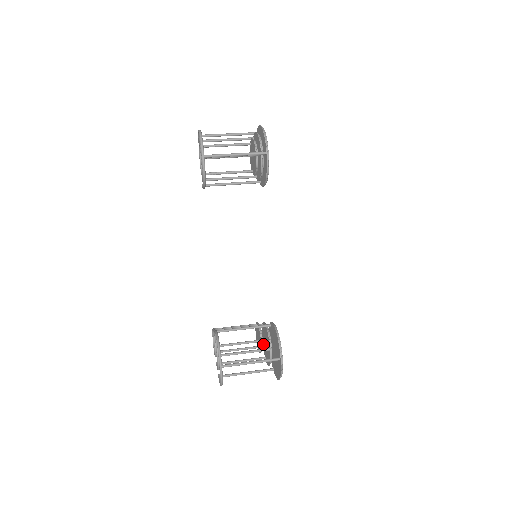
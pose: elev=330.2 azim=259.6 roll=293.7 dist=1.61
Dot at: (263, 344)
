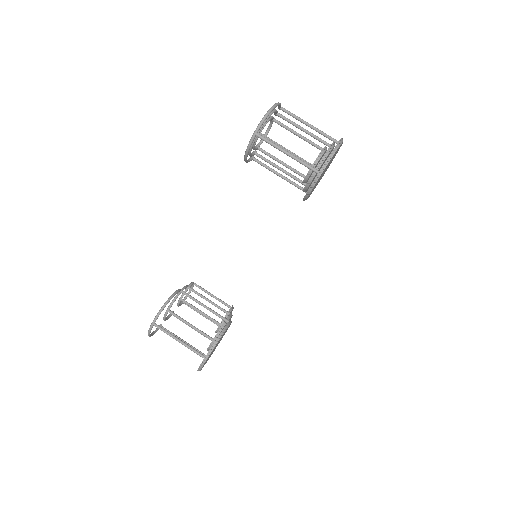
Dot at: occluded
